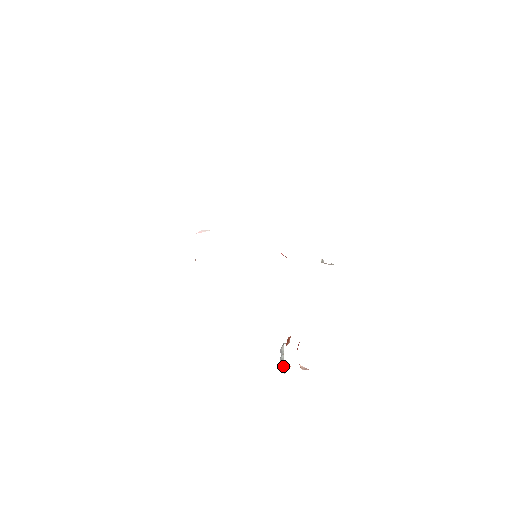
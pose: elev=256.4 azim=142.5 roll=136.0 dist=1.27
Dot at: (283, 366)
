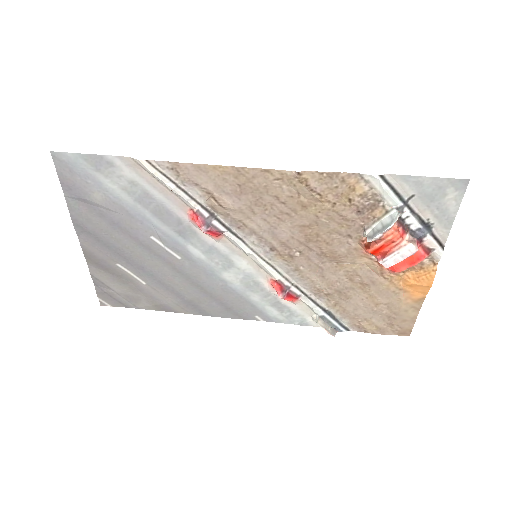
Dot at: (388, 218)
